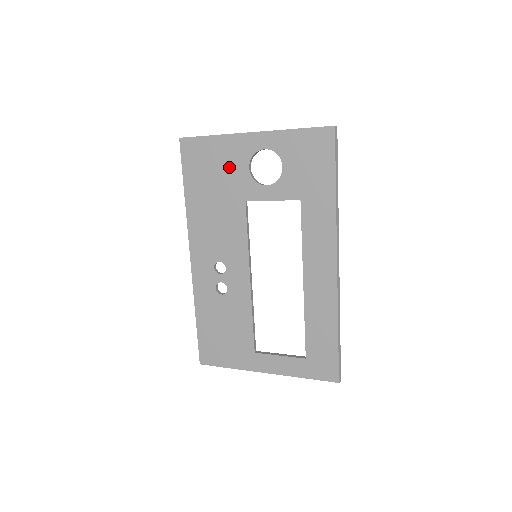
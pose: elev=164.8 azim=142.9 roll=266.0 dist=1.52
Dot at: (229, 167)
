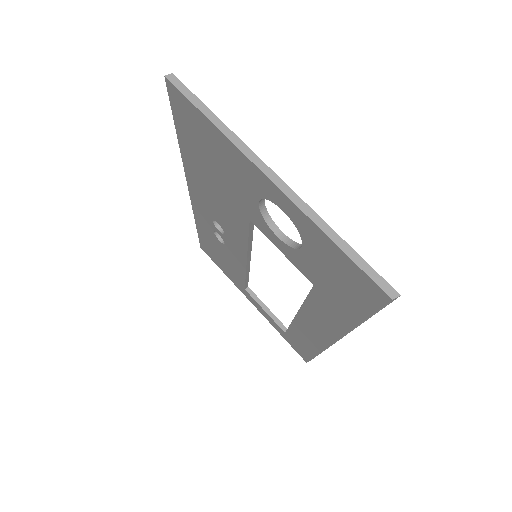
Dot at: (233, 176)
